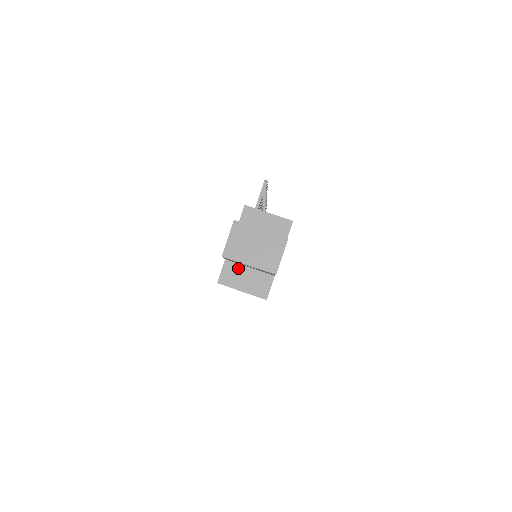
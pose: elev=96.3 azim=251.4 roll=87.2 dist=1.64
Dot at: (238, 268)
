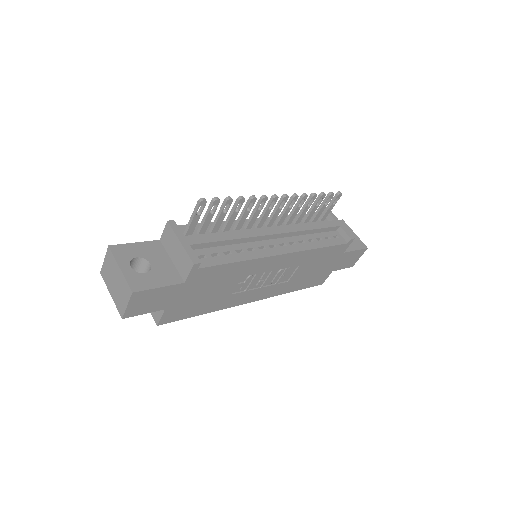
Dot at: occluded
